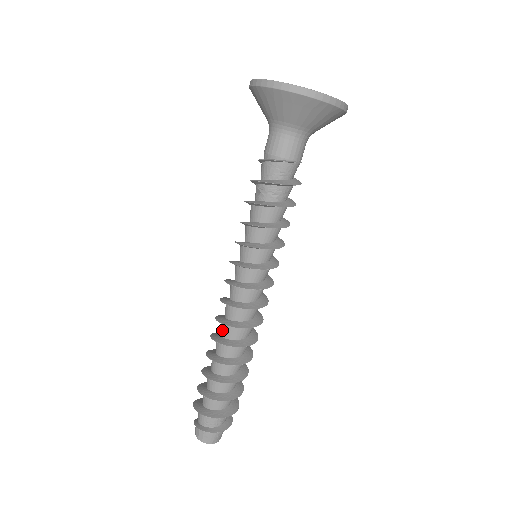
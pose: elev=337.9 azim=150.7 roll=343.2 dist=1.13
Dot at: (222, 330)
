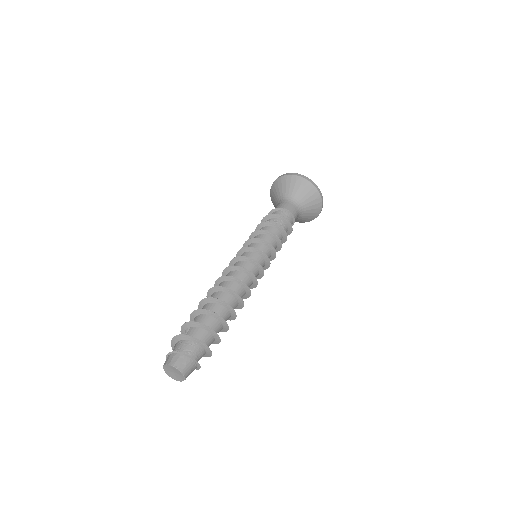
Dot at: (226, 285)
